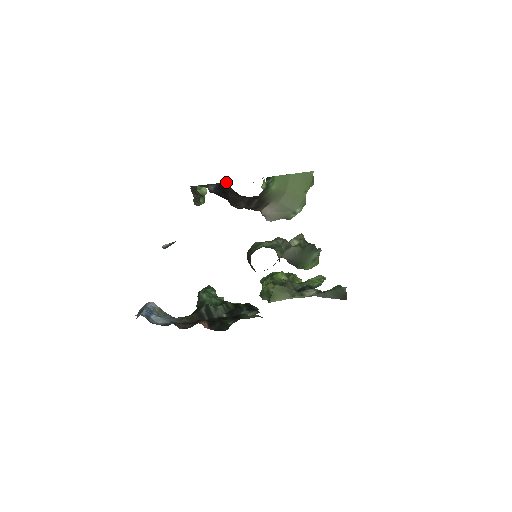
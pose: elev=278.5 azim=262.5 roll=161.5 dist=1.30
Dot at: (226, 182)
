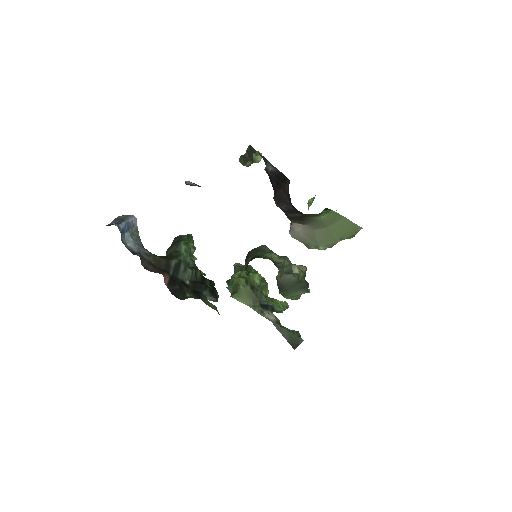
Dot at: occluded
